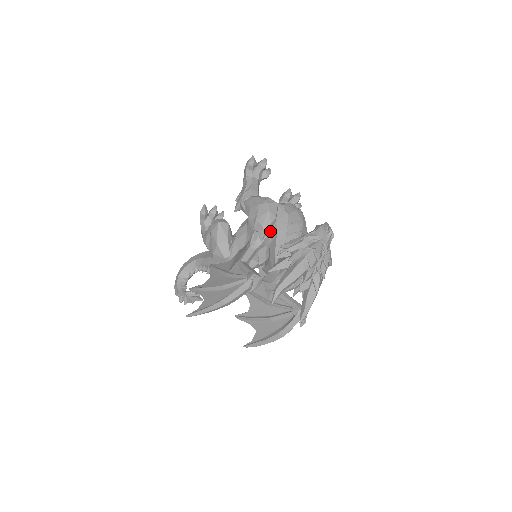
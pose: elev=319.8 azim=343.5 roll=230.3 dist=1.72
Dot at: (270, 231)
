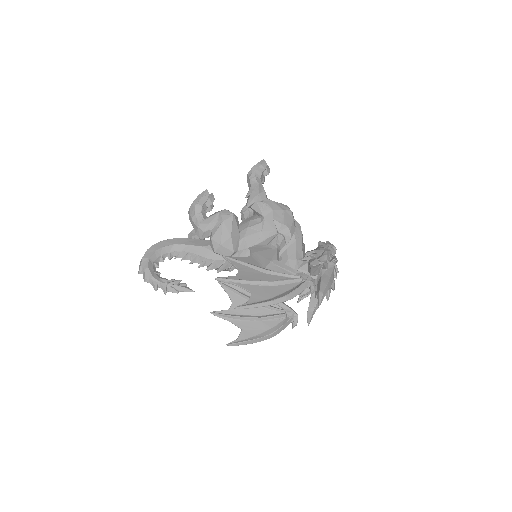
Dot at: occluded
